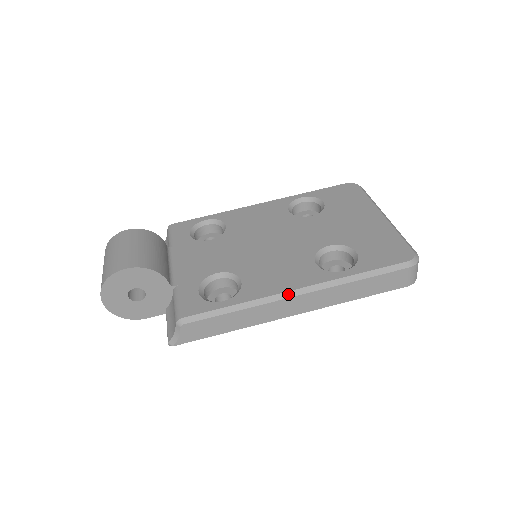
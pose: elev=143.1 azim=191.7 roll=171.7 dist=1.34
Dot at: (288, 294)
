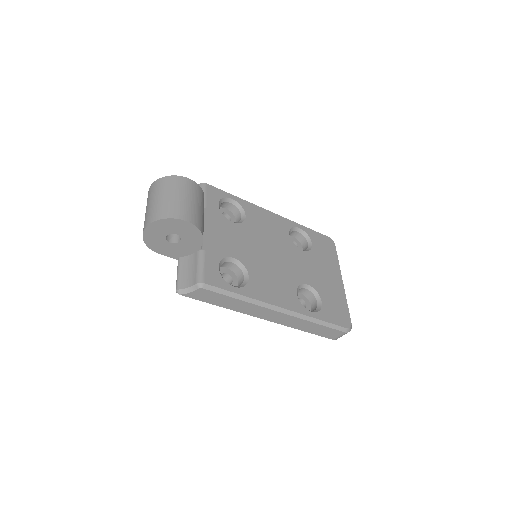
Dot at: (275, 308)
